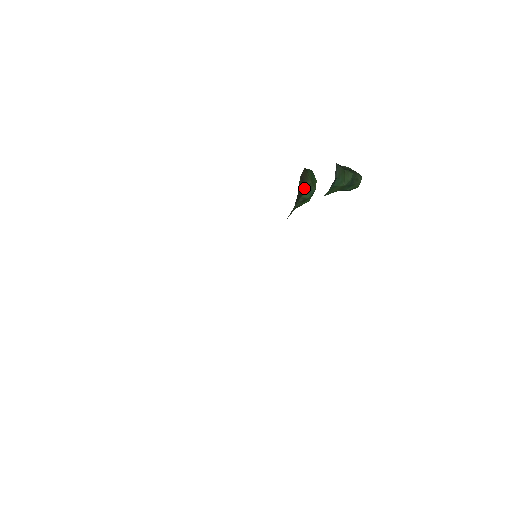
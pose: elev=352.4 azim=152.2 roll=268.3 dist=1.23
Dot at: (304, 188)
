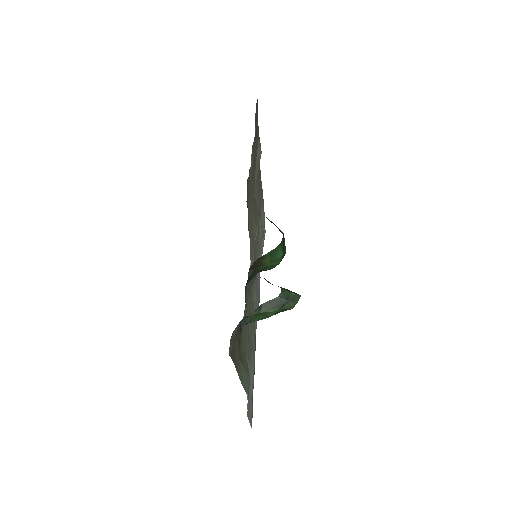
Dot at: (260, 270)
